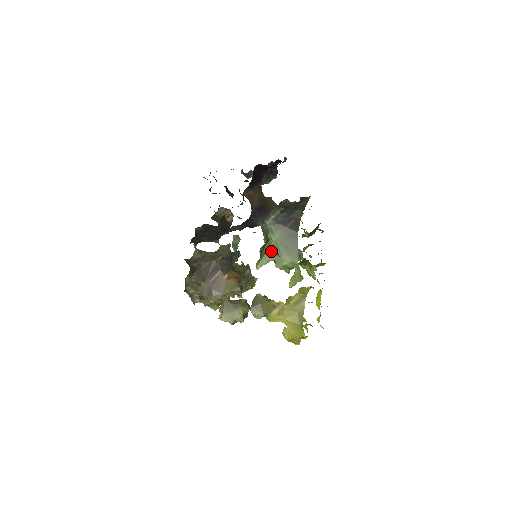
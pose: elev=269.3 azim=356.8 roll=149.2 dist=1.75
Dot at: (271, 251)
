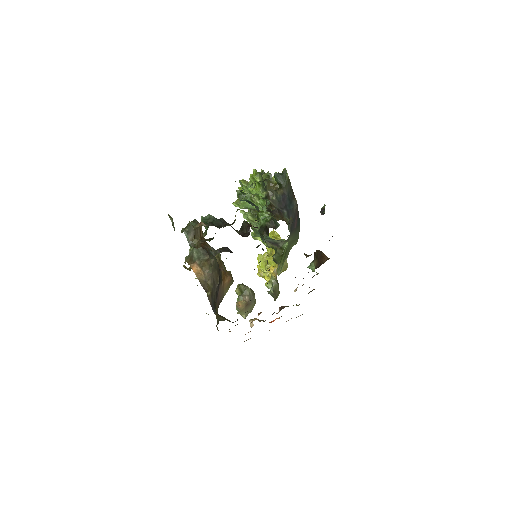
Dot at: occluded
